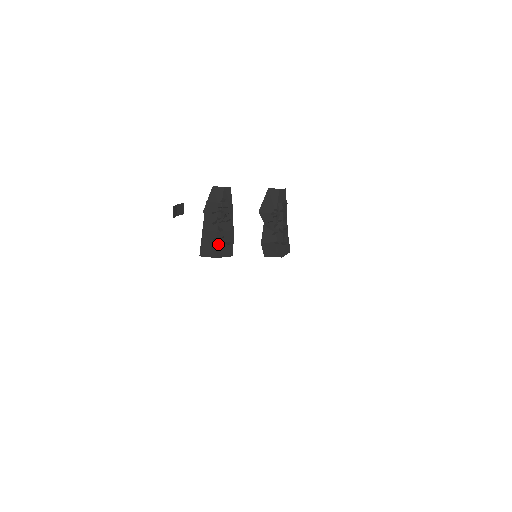
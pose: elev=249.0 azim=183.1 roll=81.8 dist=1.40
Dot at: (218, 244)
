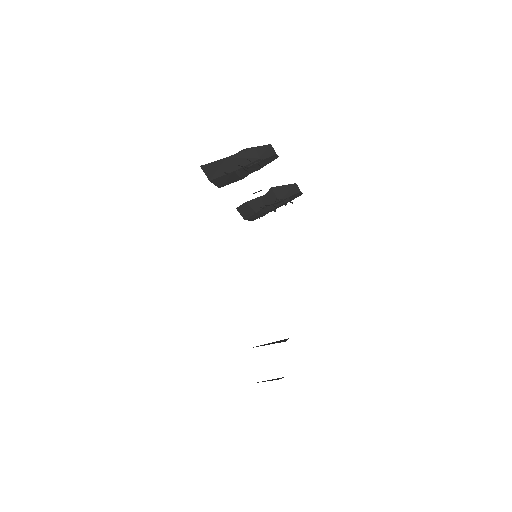
Dot at: (223, 176)
